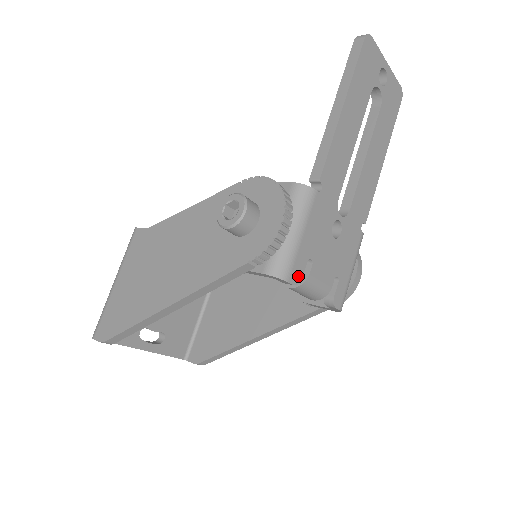
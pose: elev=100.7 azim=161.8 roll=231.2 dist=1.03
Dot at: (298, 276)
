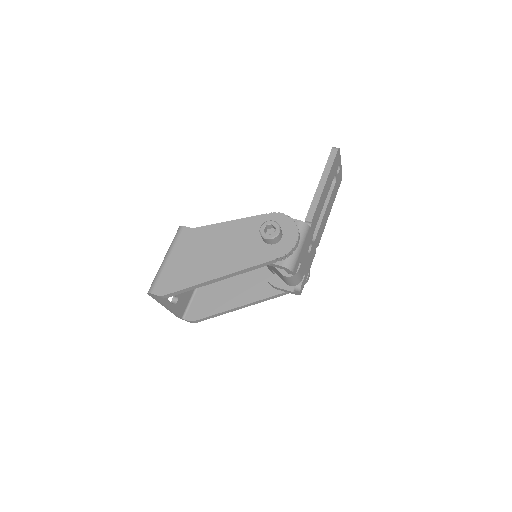
Dot at: (296, 270)
